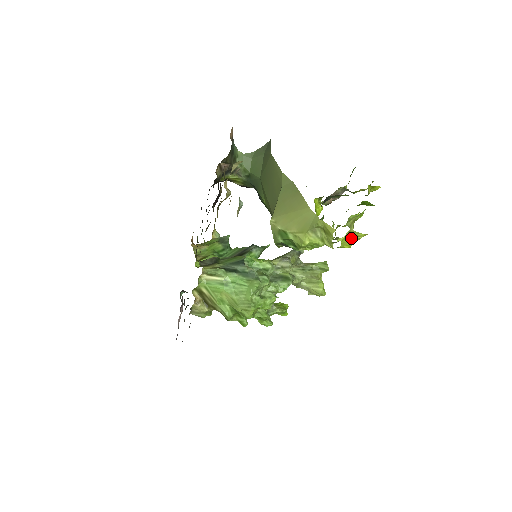
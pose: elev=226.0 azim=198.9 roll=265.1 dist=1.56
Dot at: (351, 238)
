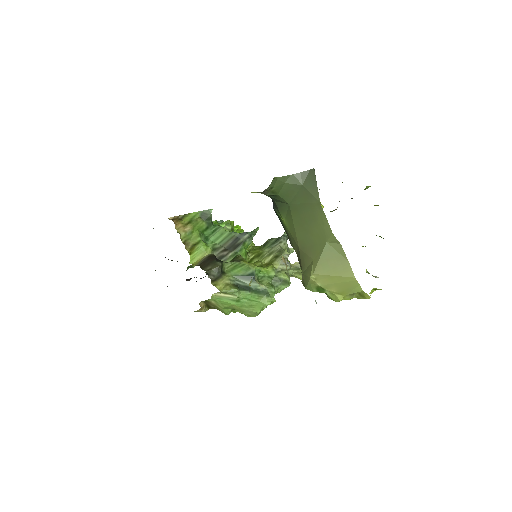
Dot at: (373, 290)
